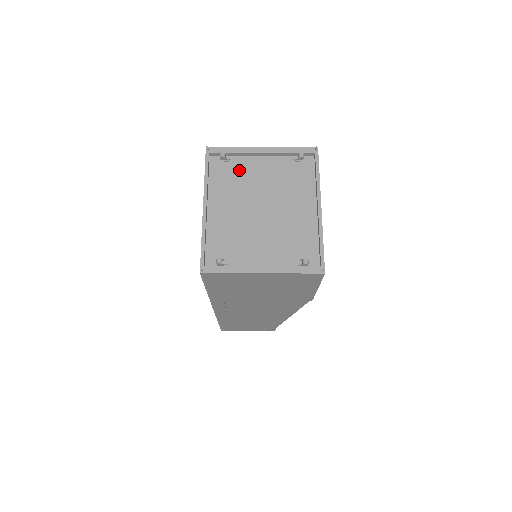
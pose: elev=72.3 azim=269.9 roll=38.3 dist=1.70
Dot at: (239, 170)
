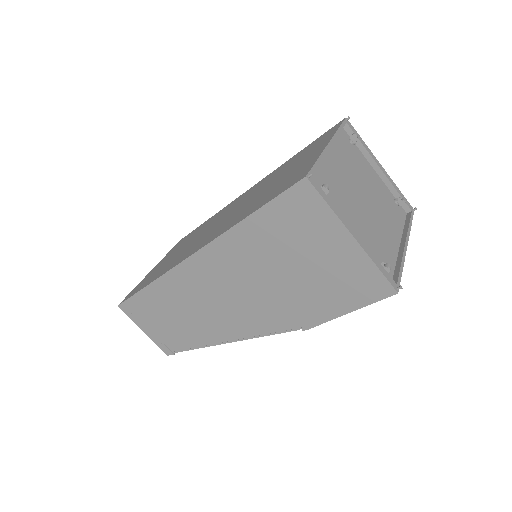
Dot at: (358, 159)
